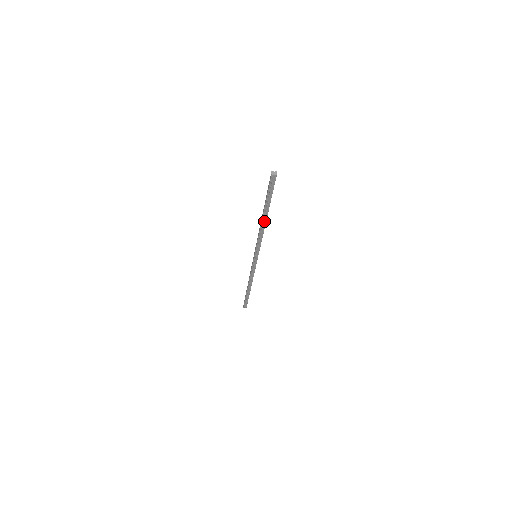
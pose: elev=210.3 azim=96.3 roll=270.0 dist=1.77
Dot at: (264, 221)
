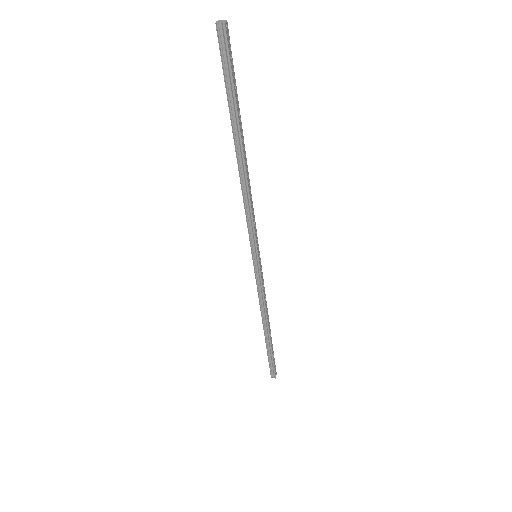
Dot at: (241, 162)
